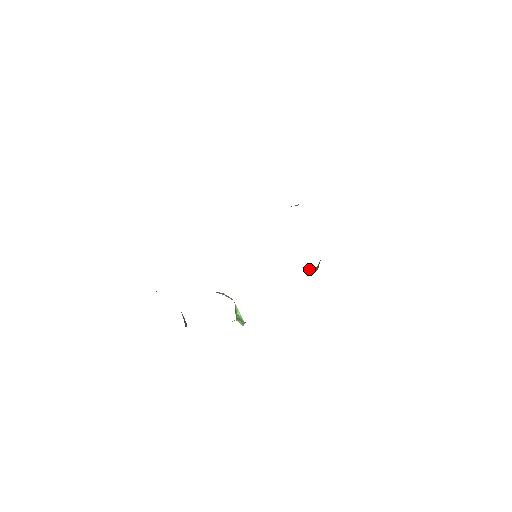
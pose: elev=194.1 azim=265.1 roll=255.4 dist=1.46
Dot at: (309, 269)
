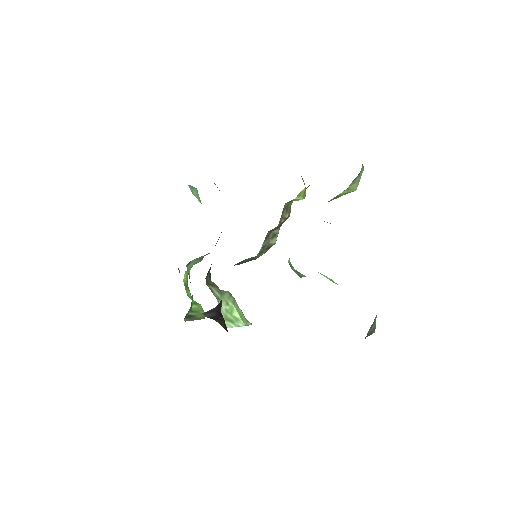
Dot at: (301, 274)
